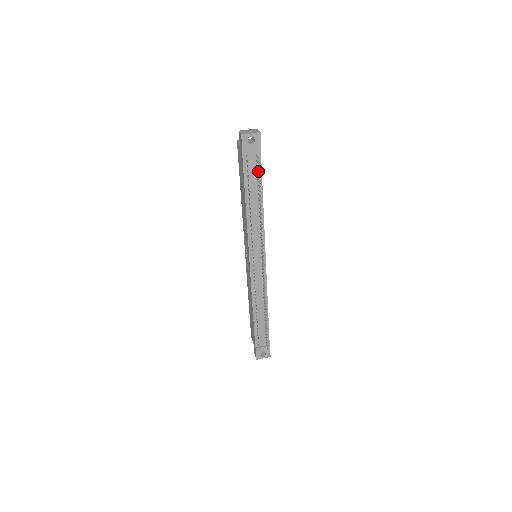
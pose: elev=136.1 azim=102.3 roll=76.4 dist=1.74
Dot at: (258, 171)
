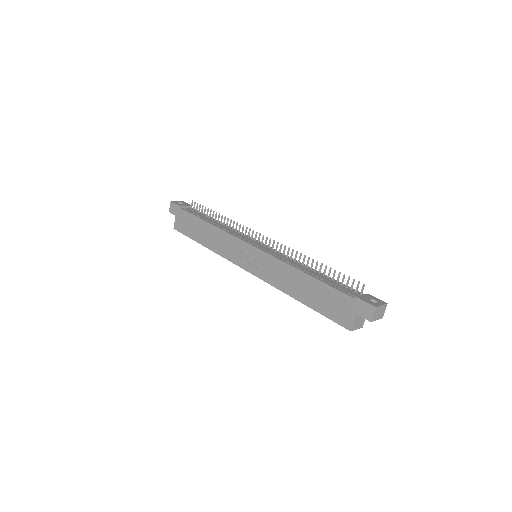
Dot at: (199, 208)
